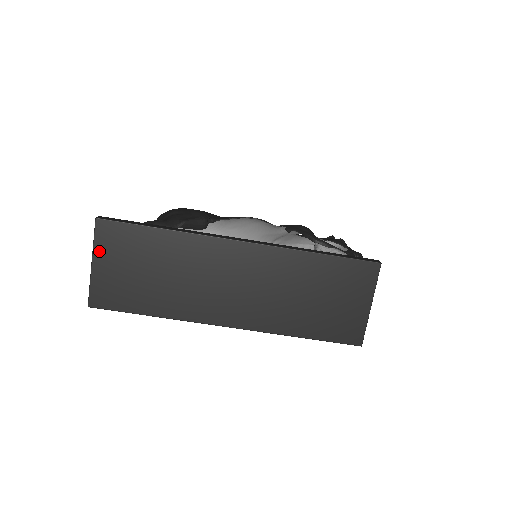
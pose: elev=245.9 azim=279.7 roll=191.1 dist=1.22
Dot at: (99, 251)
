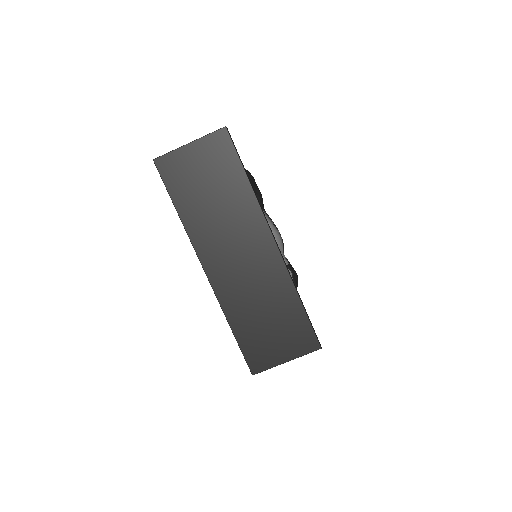
Dot at: (202, 143)
